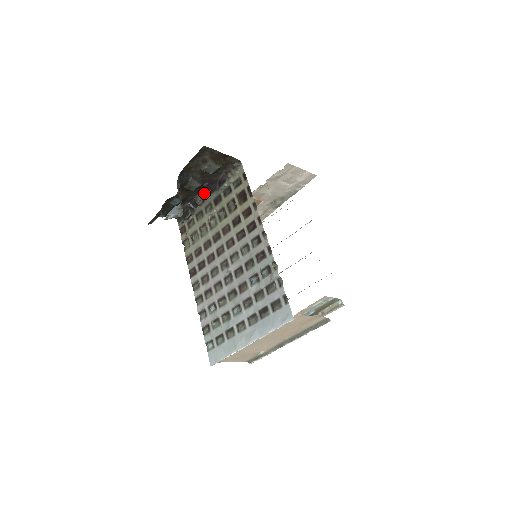
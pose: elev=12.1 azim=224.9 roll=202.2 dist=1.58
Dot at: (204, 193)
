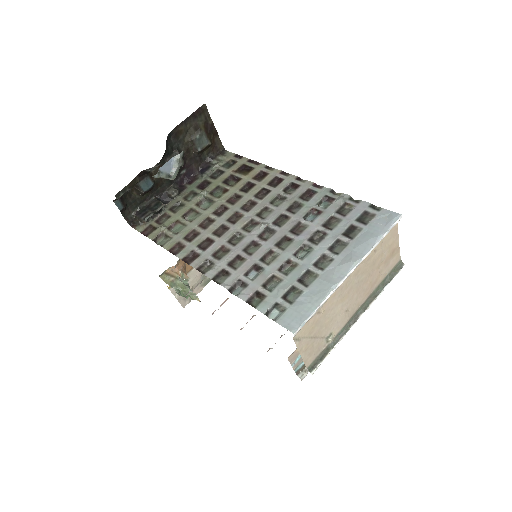
Dot at: (178, 186)
